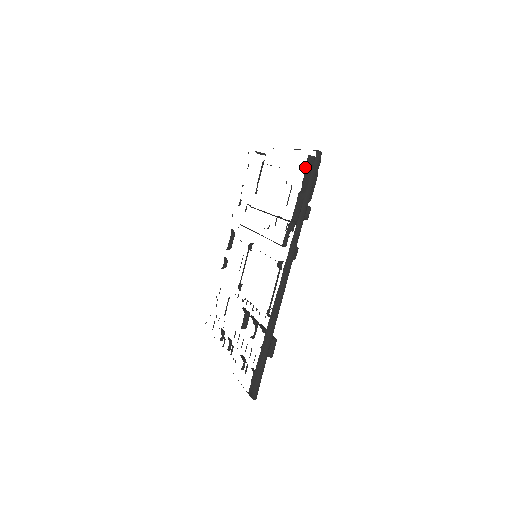
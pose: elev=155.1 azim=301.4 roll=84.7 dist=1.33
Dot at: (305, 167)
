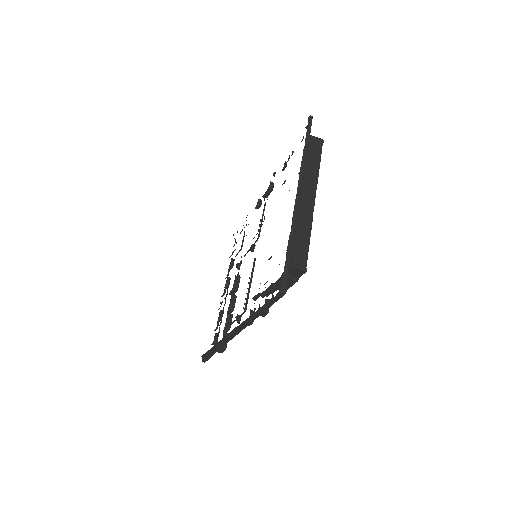
Dot at: occluded
